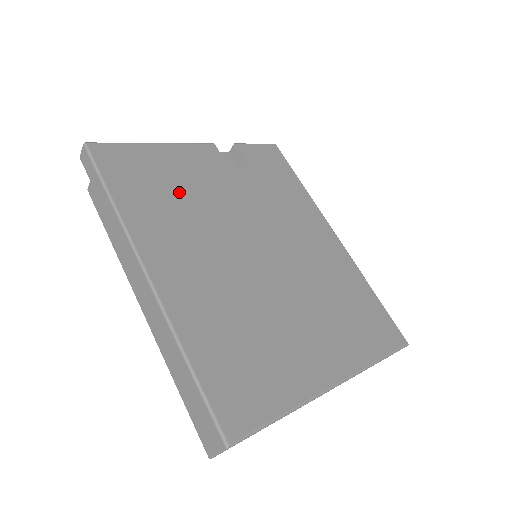
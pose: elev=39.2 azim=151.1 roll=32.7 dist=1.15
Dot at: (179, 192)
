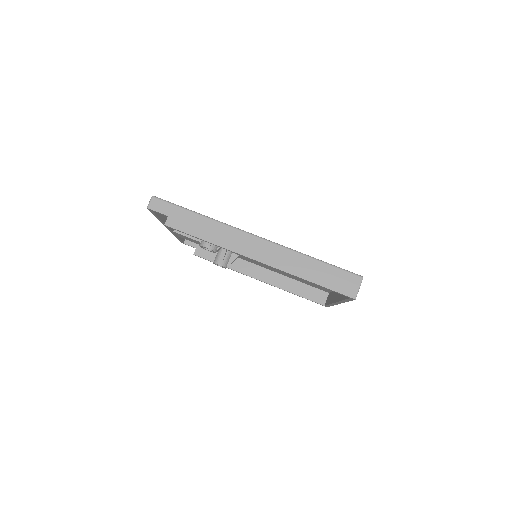
Dot at: occluded
